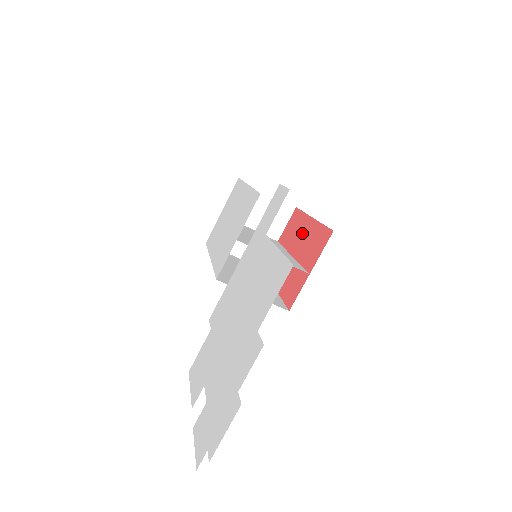
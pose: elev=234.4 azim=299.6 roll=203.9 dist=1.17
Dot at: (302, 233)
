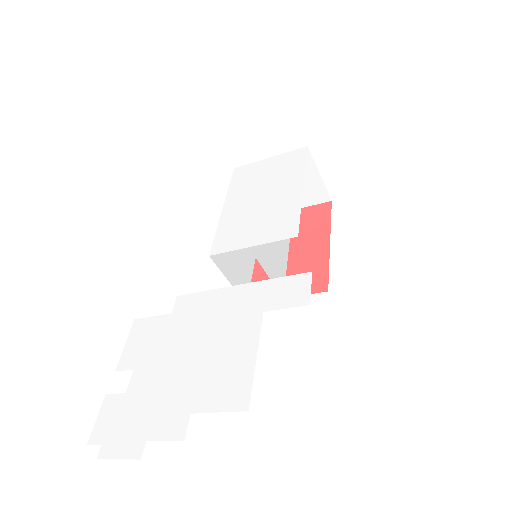
Dot at: (312, 243)
